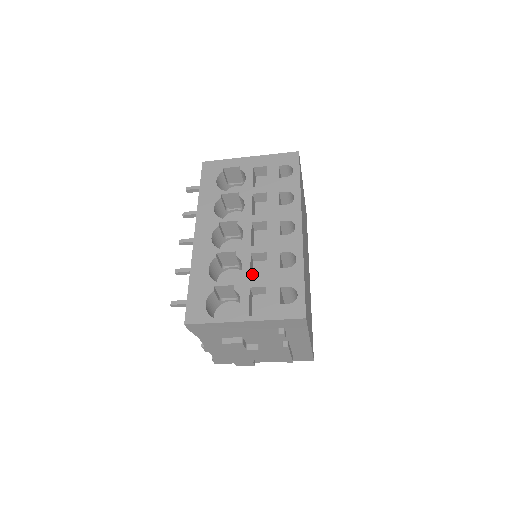
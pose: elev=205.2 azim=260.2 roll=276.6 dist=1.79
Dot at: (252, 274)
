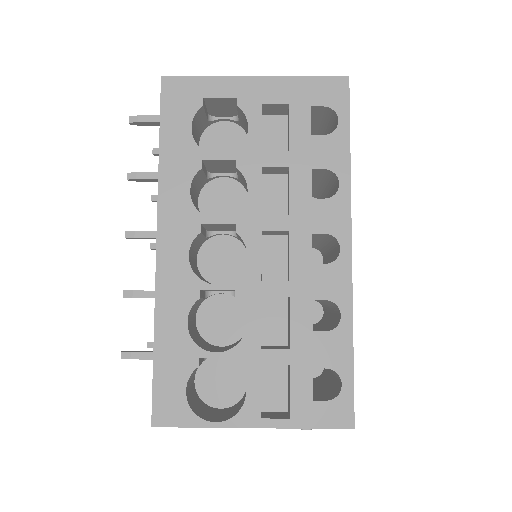
Dot at: (261, 325)
